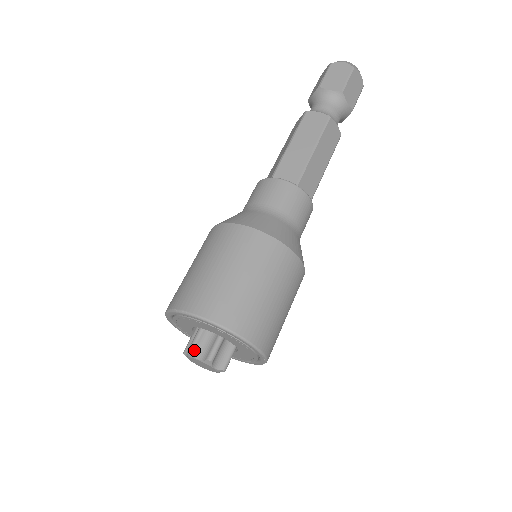
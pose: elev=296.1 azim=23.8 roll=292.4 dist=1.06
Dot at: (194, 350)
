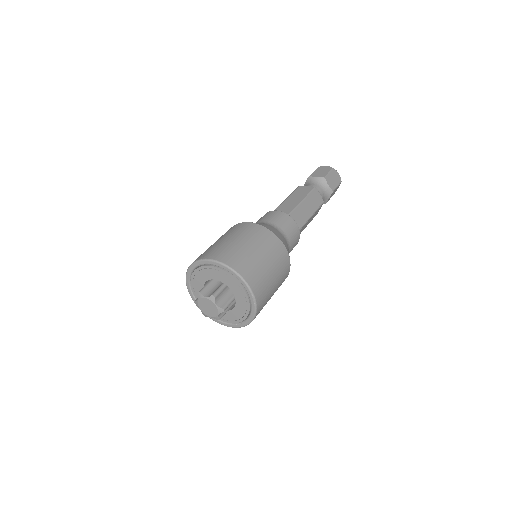
Dot at: (203, 291)
